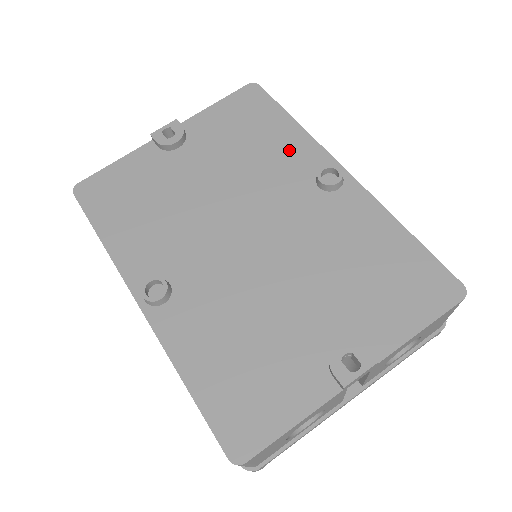
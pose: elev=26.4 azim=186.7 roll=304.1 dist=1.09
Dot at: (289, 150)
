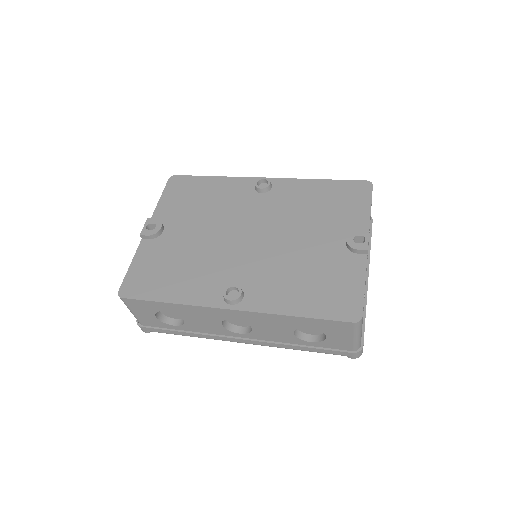
Dot at: (228, 190)
